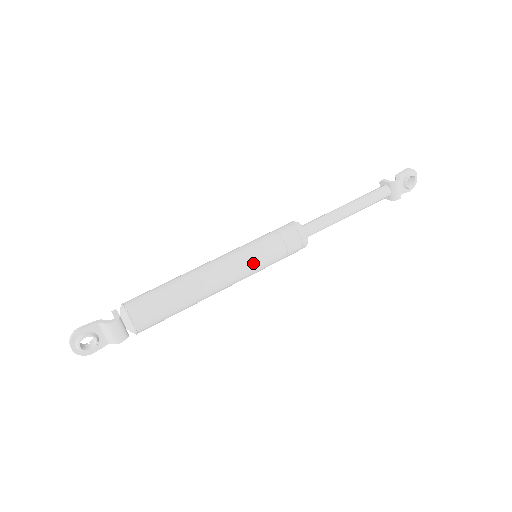
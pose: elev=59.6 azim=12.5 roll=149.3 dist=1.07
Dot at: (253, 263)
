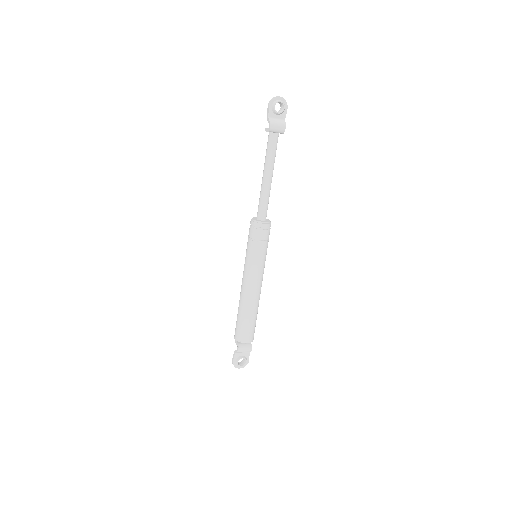
Dot at: (256, 266)
